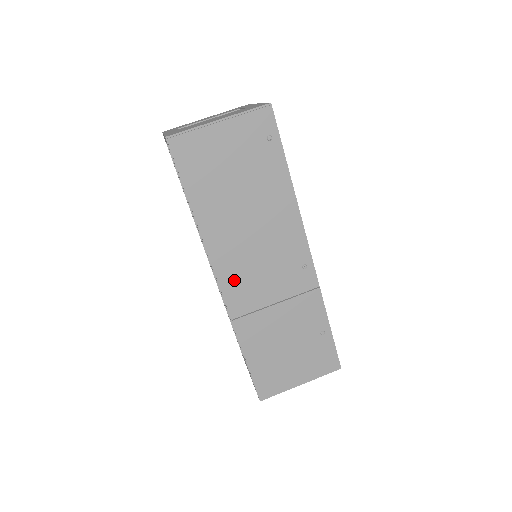
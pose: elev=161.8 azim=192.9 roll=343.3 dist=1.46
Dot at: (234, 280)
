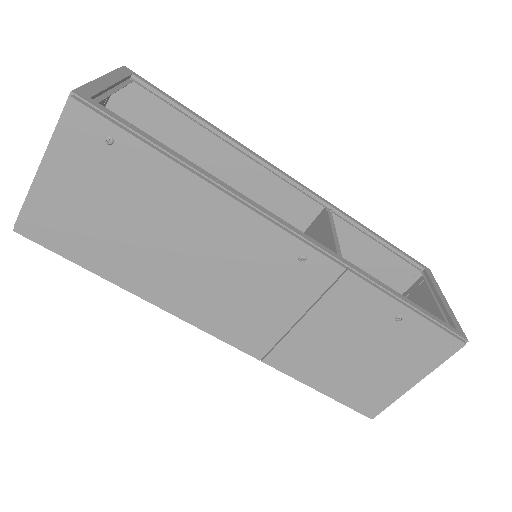
Dot at: (225, 322)
